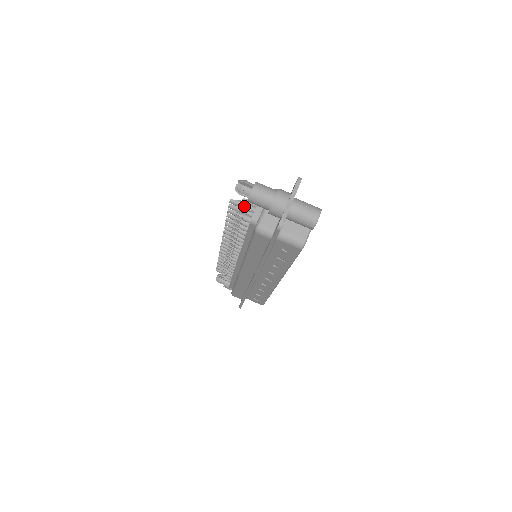
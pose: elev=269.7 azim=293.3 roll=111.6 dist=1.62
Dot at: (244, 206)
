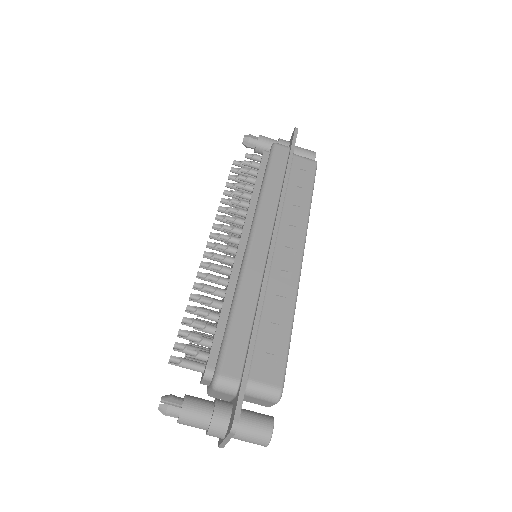
Dot at: occluded
